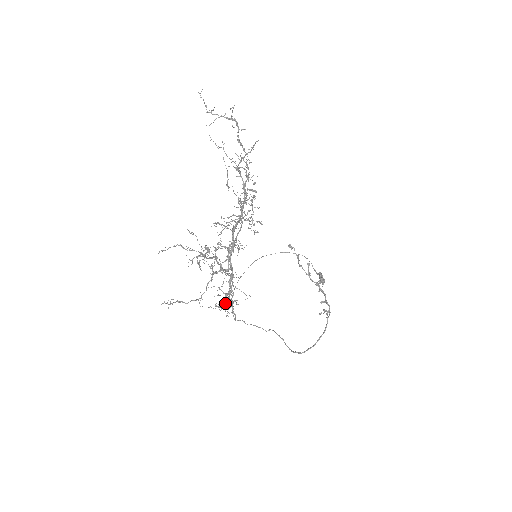
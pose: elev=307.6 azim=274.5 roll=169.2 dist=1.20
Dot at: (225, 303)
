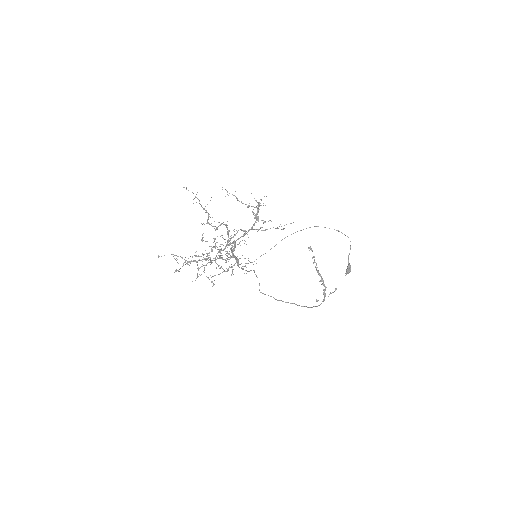
Dot at: occluded
